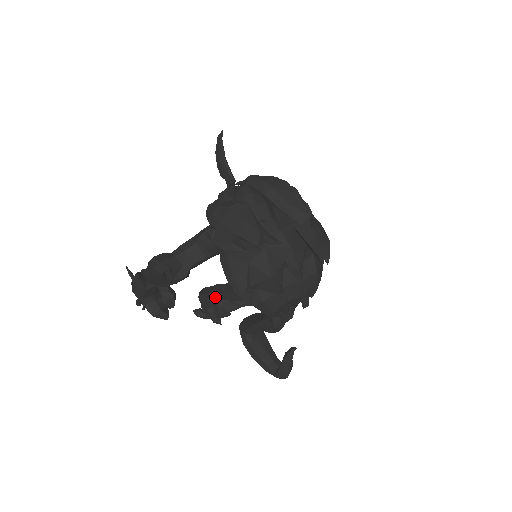
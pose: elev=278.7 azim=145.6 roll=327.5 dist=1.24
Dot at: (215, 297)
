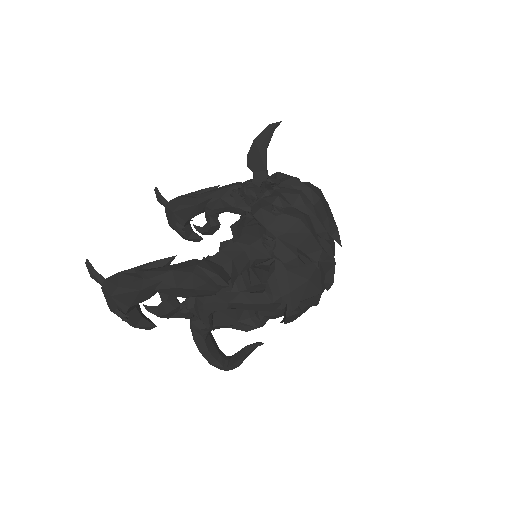
Dot at: (232, 306)
